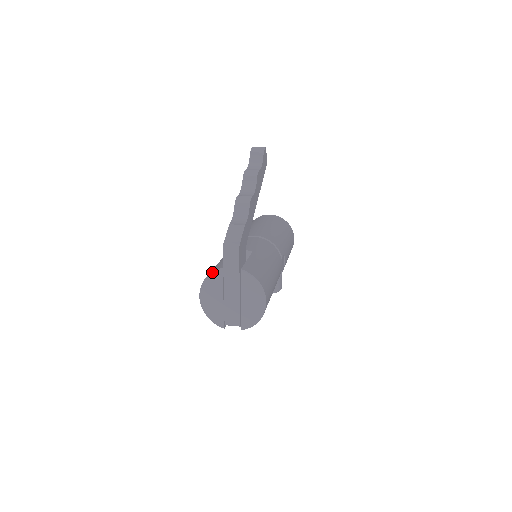
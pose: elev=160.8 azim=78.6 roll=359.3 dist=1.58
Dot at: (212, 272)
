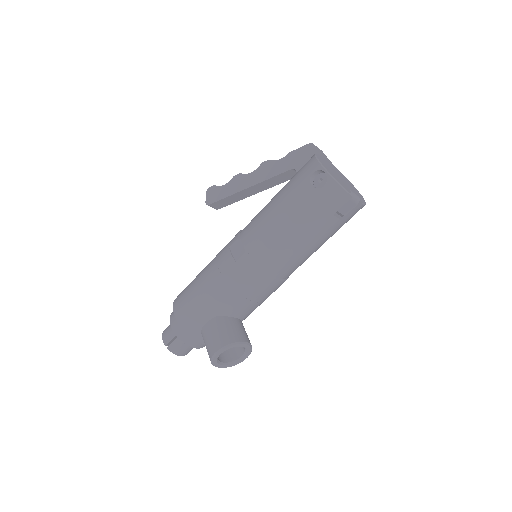
Dot at: occluded
